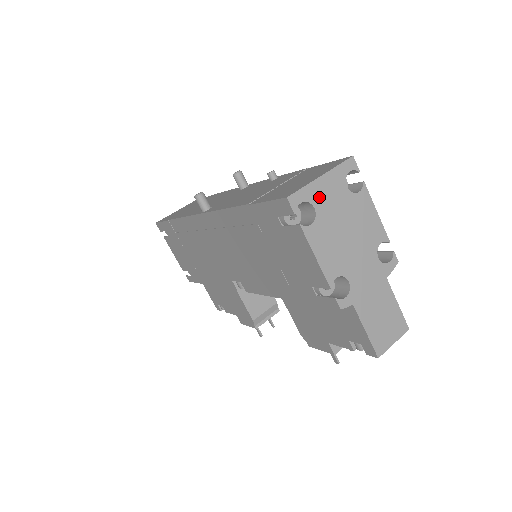
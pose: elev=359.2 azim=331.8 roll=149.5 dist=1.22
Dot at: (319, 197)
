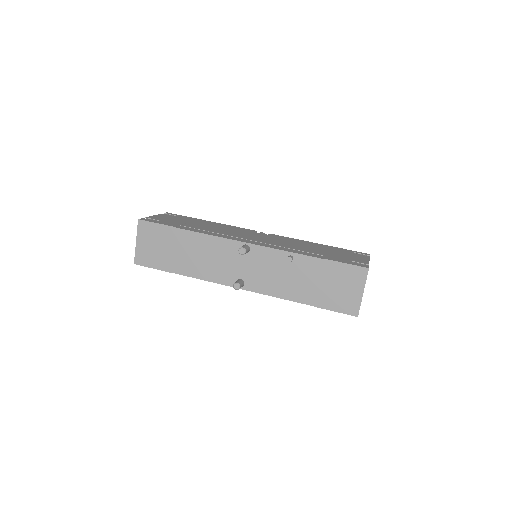
Dot at: occluded
